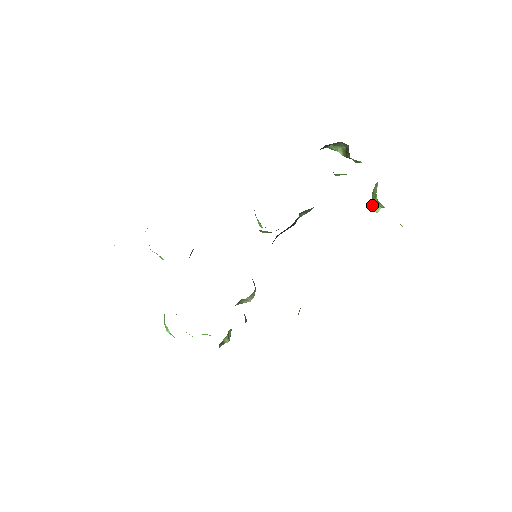
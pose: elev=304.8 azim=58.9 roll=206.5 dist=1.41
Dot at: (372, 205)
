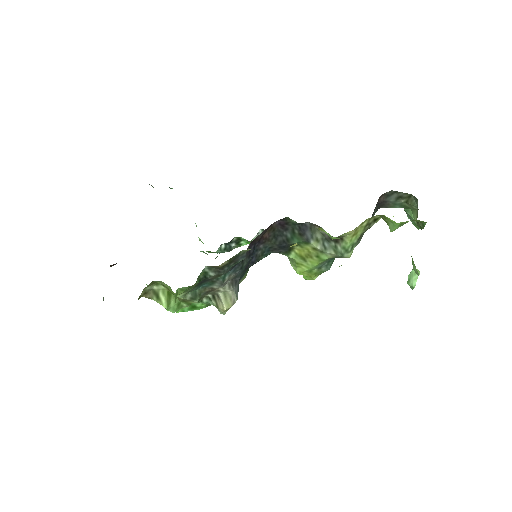
Dot at: (410, 272)
